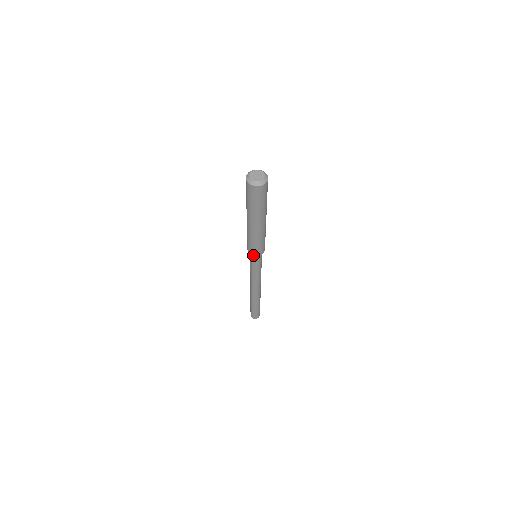
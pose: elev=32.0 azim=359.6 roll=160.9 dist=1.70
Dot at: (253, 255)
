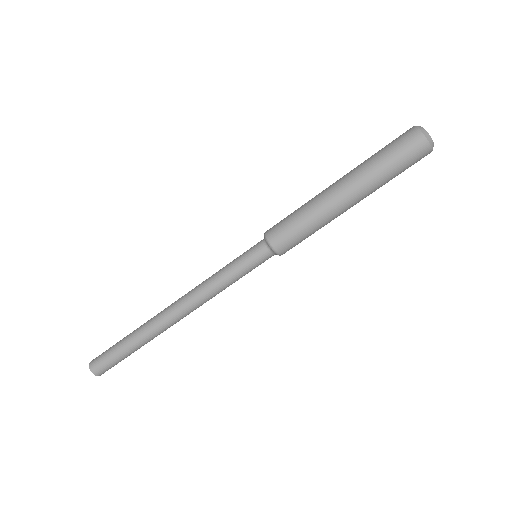
Dot at: (280, 253)
